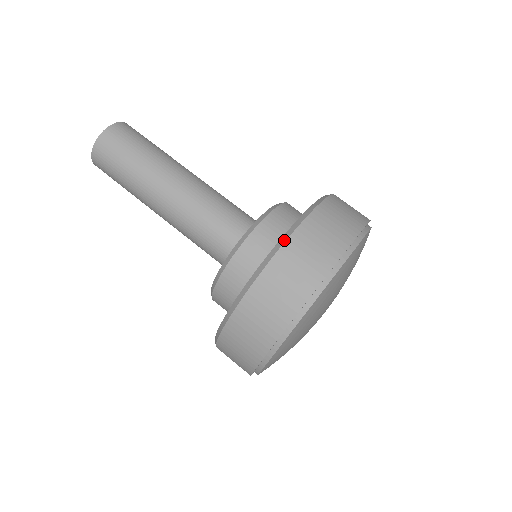
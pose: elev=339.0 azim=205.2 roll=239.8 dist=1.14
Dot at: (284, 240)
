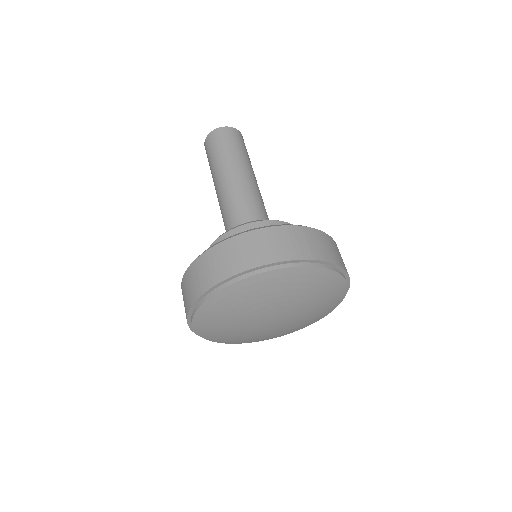
Dot at: (210, 248)
